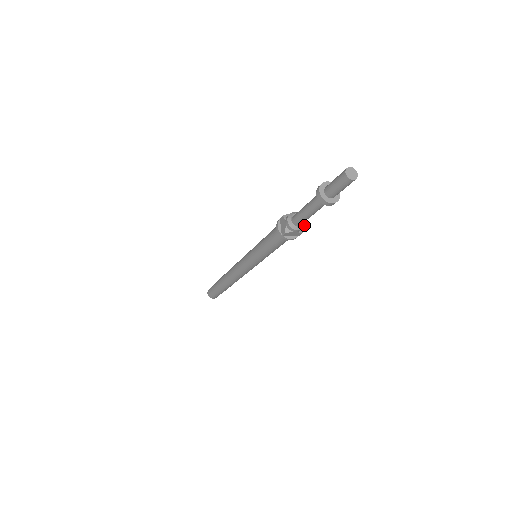
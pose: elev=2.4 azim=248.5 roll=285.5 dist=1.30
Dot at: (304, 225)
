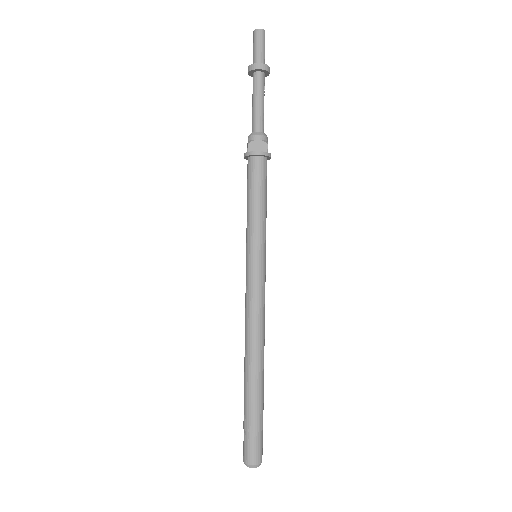
Dot at: (266, 136)
